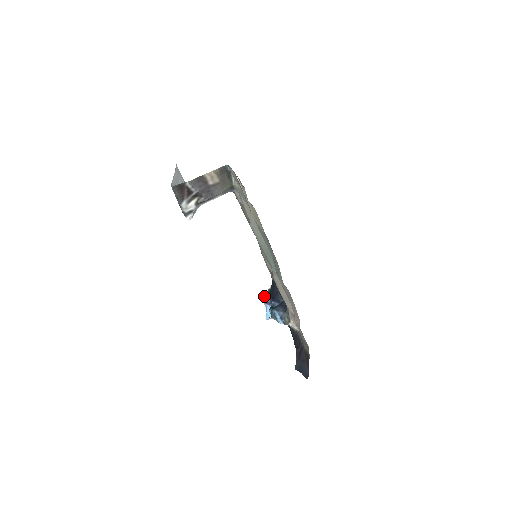
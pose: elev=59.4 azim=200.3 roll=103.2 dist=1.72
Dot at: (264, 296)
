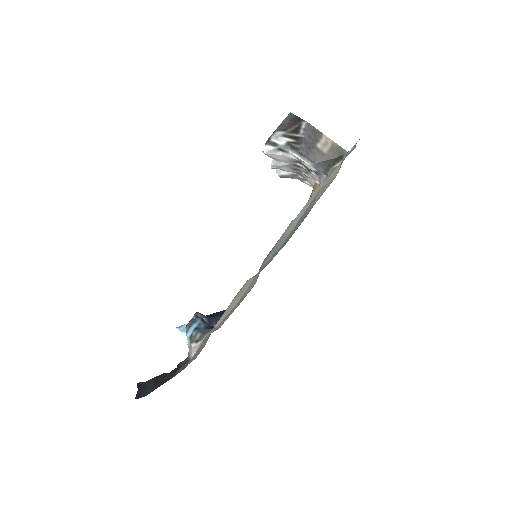
Dot at: occluded
